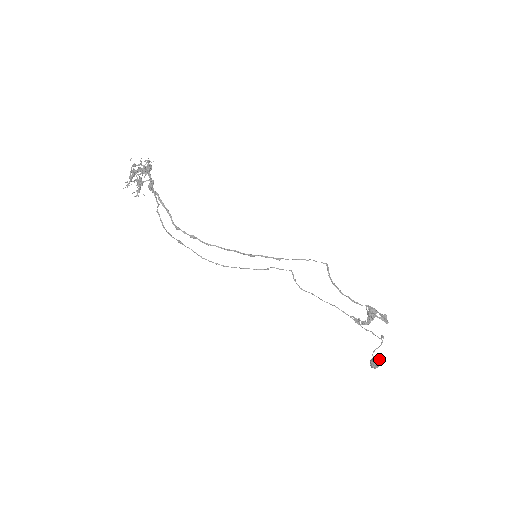
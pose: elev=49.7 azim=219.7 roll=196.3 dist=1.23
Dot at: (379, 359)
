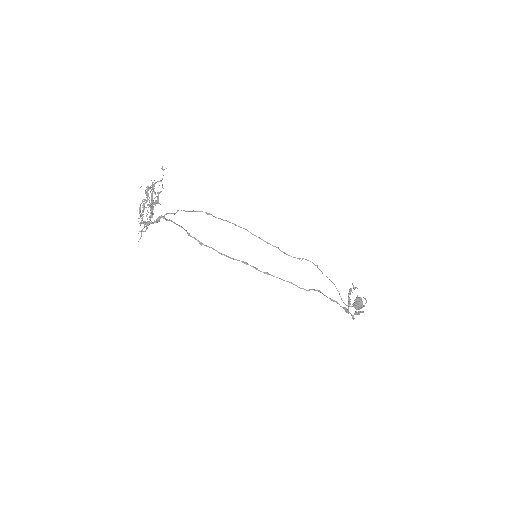
Dot at: occluded
